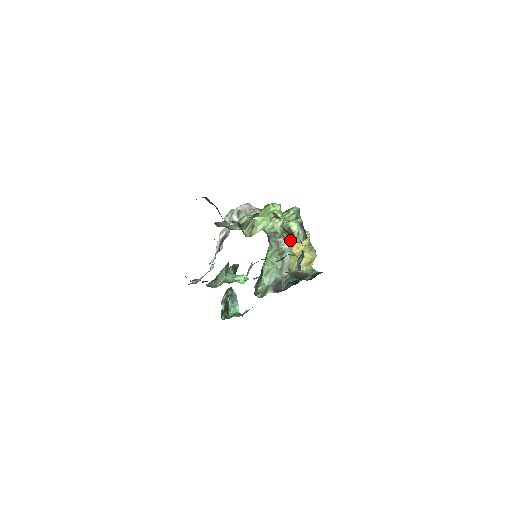
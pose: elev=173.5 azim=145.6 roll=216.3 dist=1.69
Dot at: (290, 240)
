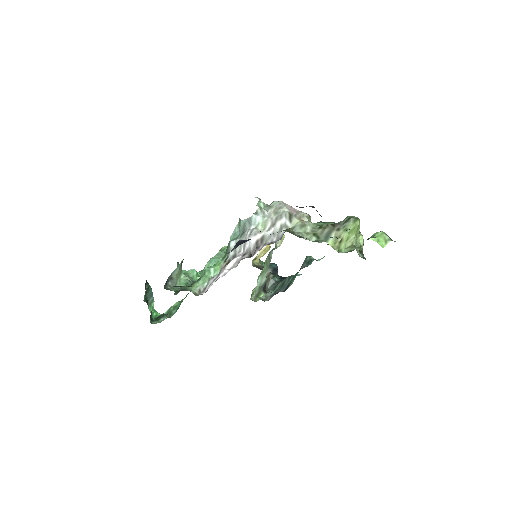
Dot at: (360, 254)
